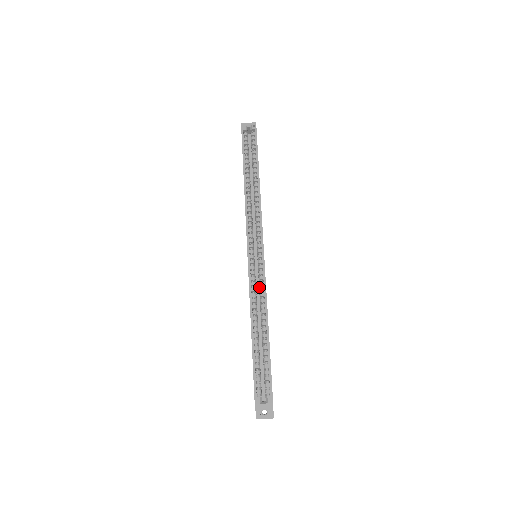
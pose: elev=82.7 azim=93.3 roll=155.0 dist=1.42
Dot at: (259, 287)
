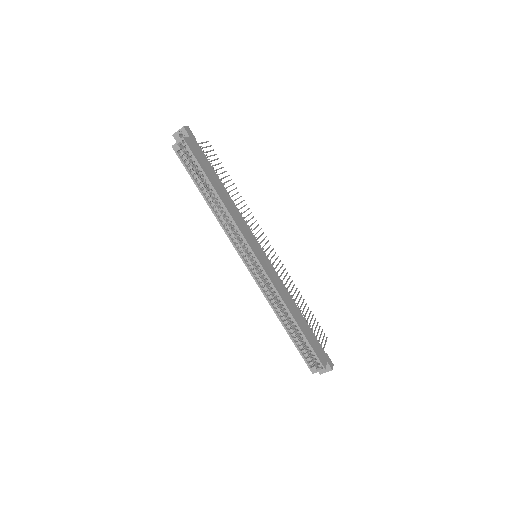
Dot at: occluded
